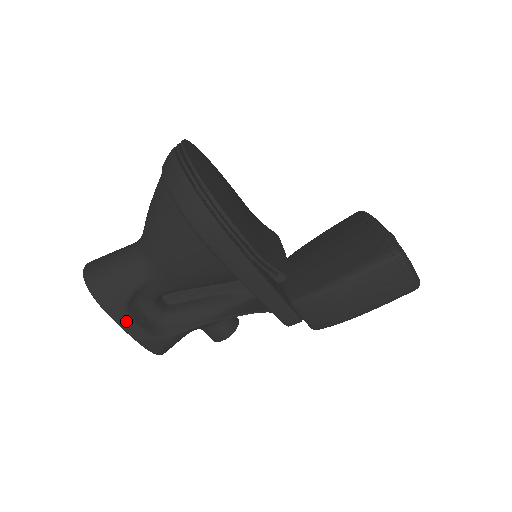
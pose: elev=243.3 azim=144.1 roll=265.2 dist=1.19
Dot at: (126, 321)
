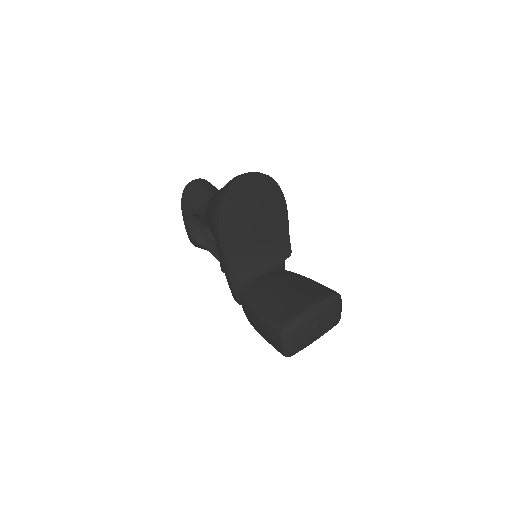
Dot at: (187, 221)
